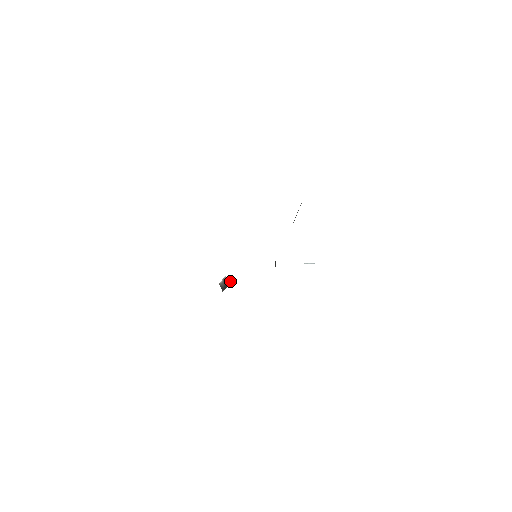
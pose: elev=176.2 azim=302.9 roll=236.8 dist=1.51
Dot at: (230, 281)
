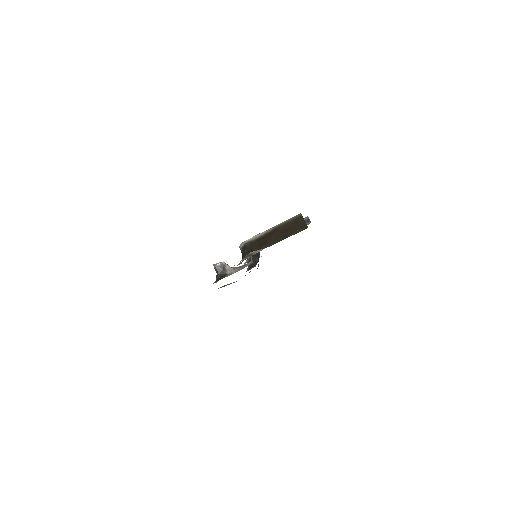
Dot at: (230, 269)
